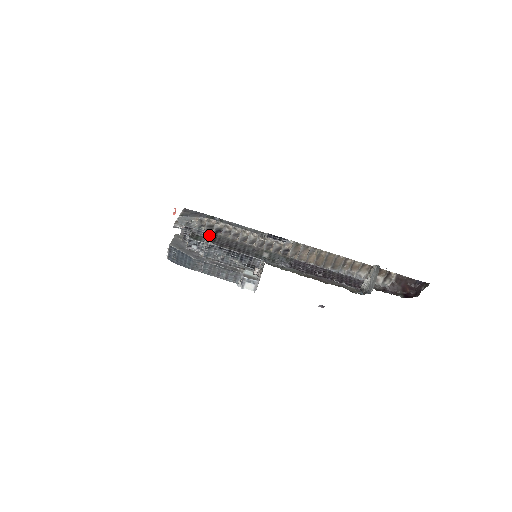
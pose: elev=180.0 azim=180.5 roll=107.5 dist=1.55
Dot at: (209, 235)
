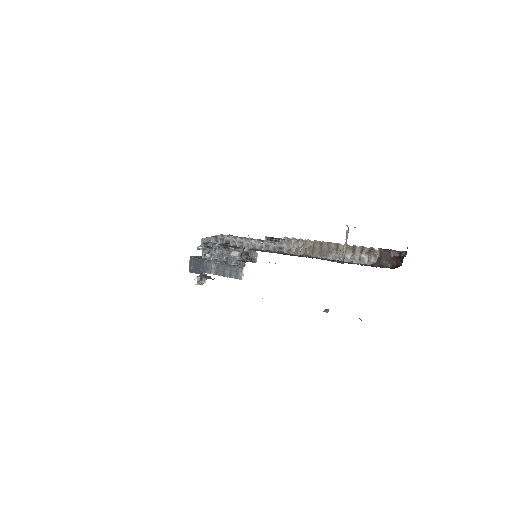
Dot at: occluded
